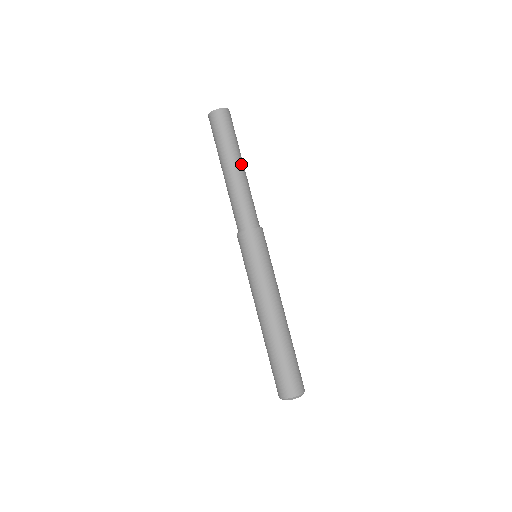
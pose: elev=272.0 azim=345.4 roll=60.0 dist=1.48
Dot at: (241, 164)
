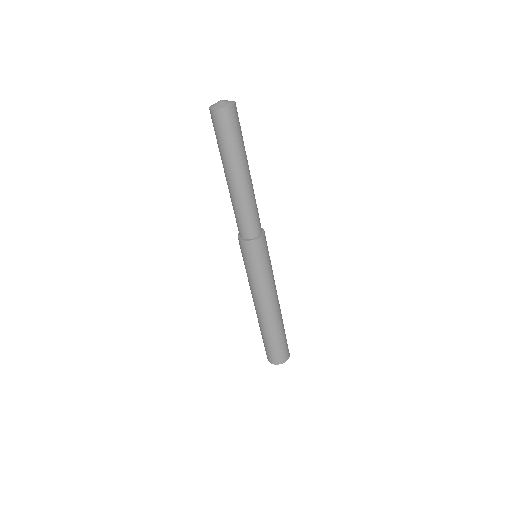
Dot at: (238, 175)
